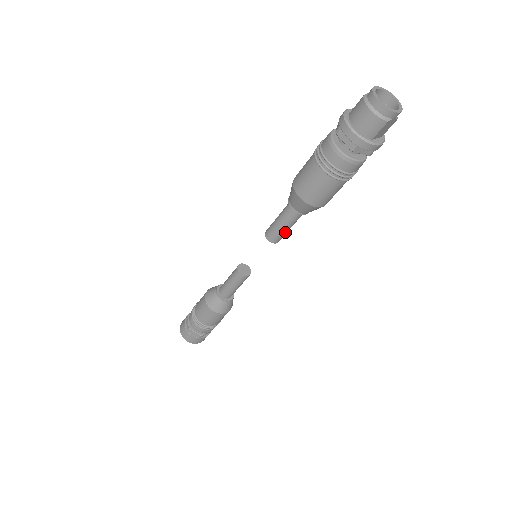
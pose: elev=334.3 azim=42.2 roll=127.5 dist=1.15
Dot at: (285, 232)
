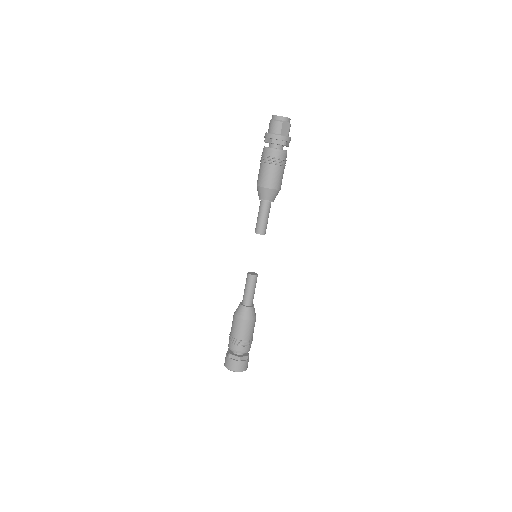
Dot at: (264, 222)
